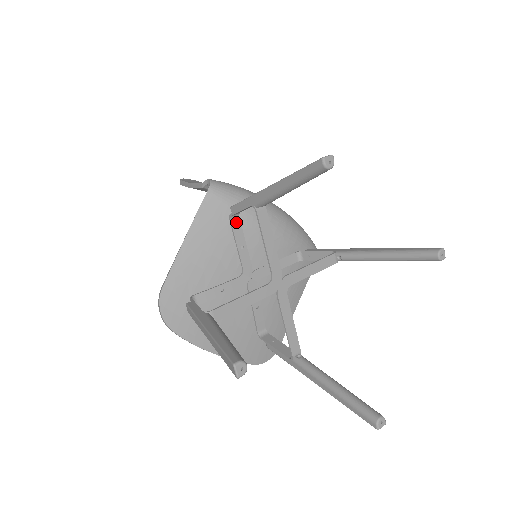
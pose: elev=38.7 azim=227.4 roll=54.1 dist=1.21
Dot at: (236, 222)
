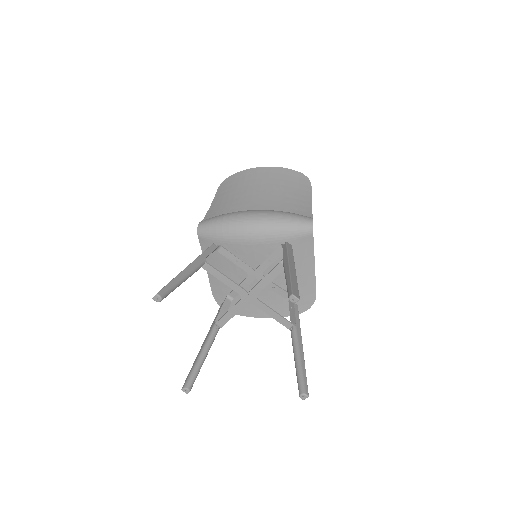
Dot at: (222, 250)
